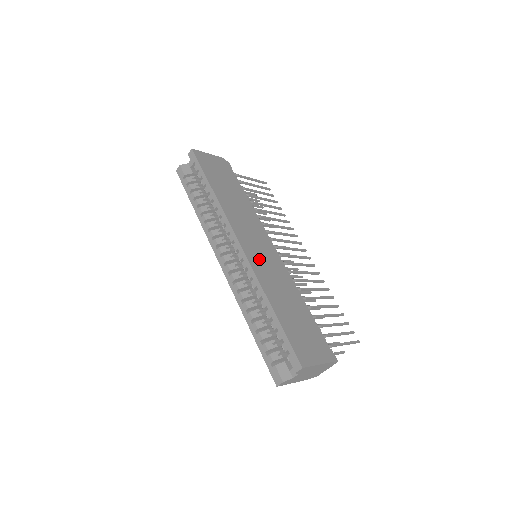
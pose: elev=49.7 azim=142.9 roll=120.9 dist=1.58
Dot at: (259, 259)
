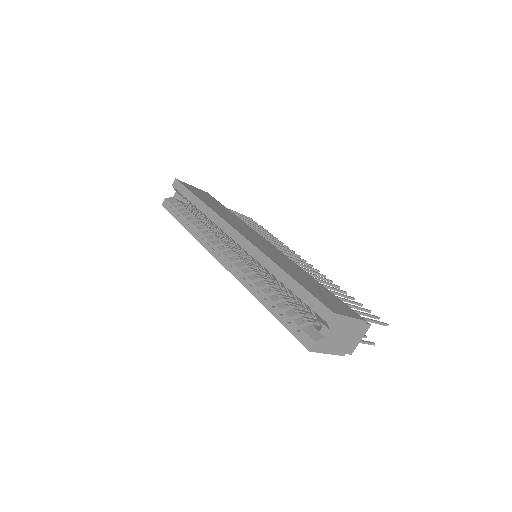
Dot at: (260, 244)
